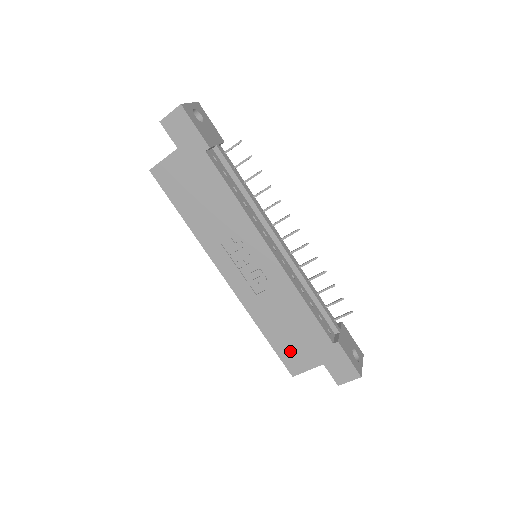
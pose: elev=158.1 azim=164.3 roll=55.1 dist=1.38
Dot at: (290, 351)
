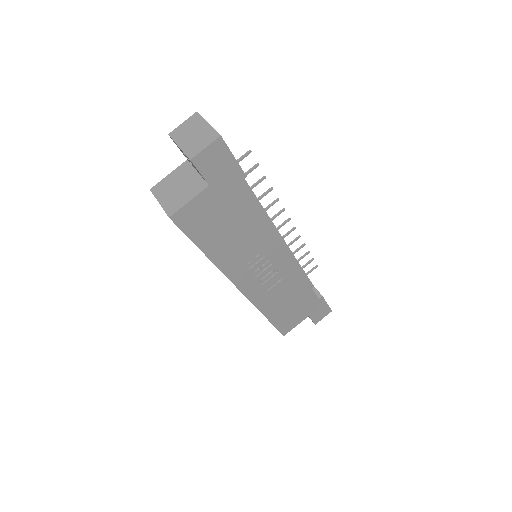
Dot at: (286, 320)
